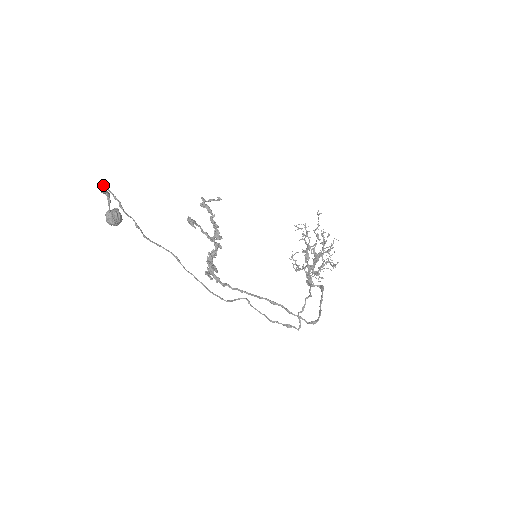
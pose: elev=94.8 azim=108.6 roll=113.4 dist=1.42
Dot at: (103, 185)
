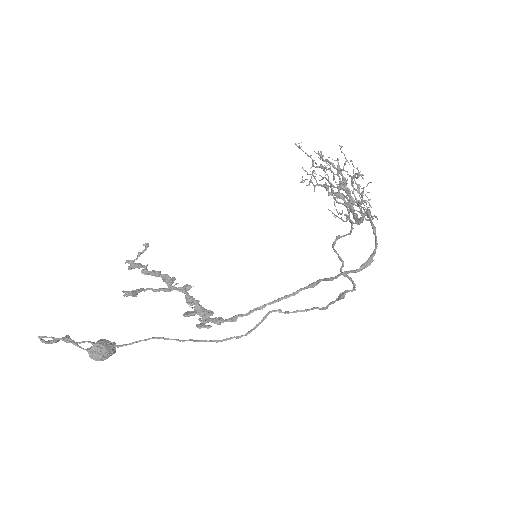
Dot at: occluded
